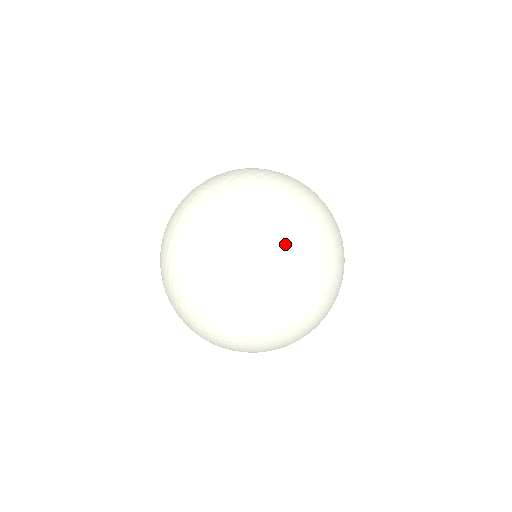
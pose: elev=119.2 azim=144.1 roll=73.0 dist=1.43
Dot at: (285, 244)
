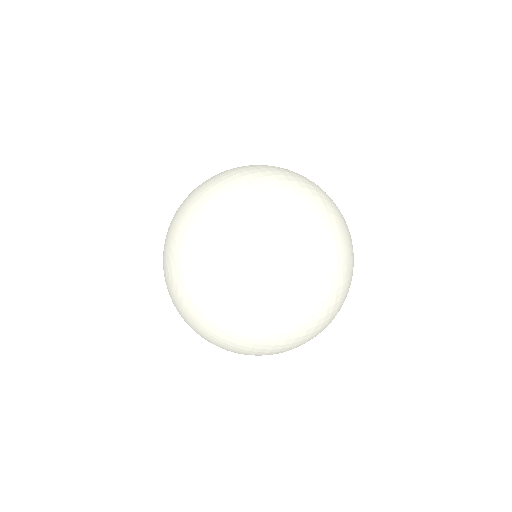
Dot at: occluded
